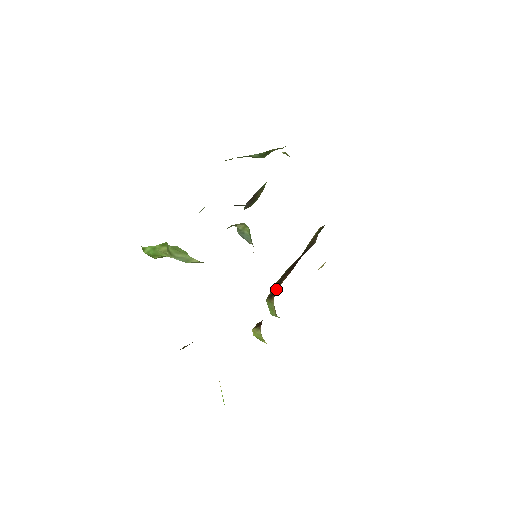
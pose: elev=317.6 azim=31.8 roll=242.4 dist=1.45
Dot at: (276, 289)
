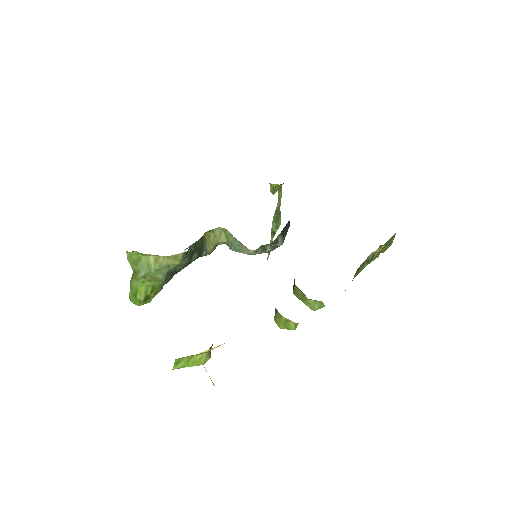
Dot at: occluded
